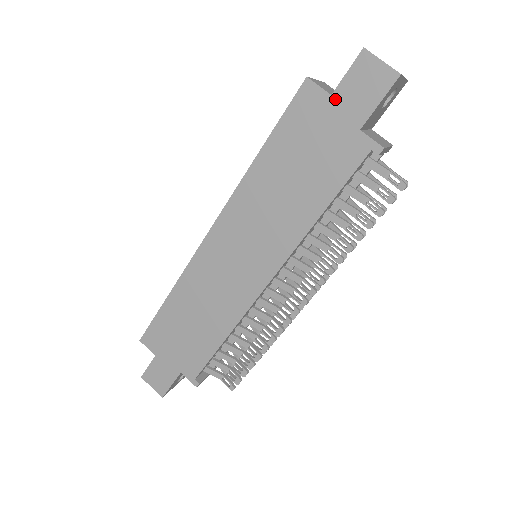
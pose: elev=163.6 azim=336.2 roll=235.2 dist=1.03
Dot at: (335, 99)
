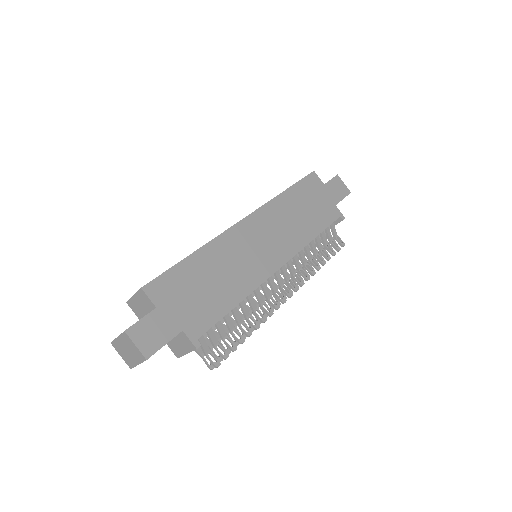
Dot at: (326, 187)
